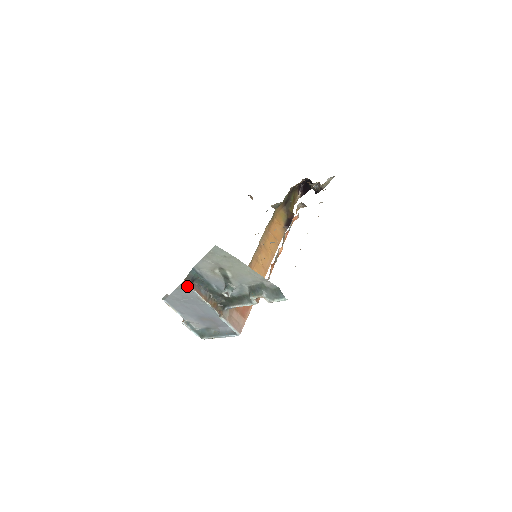
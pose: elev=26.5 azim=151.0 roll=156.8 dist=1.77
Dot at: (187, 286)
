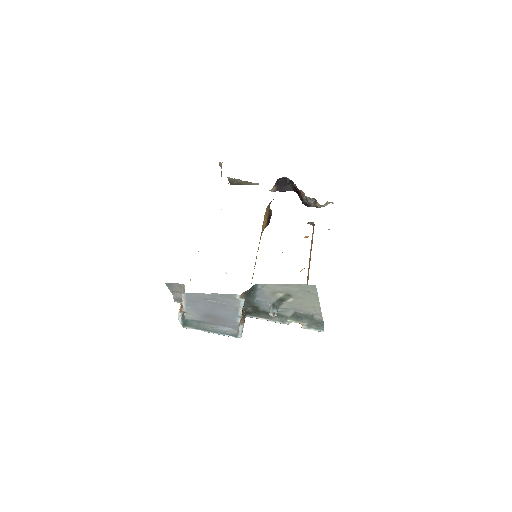
Dot at: (241, 298)
